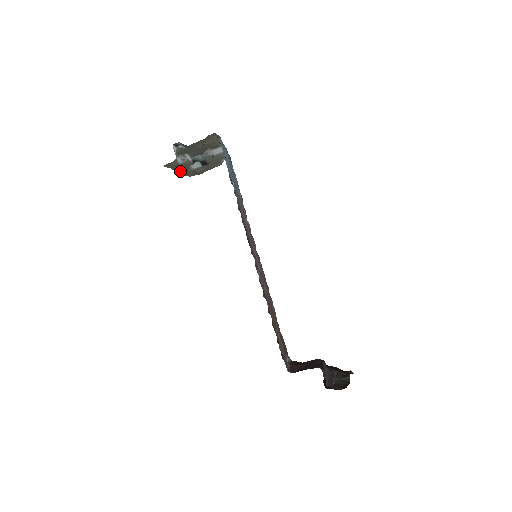
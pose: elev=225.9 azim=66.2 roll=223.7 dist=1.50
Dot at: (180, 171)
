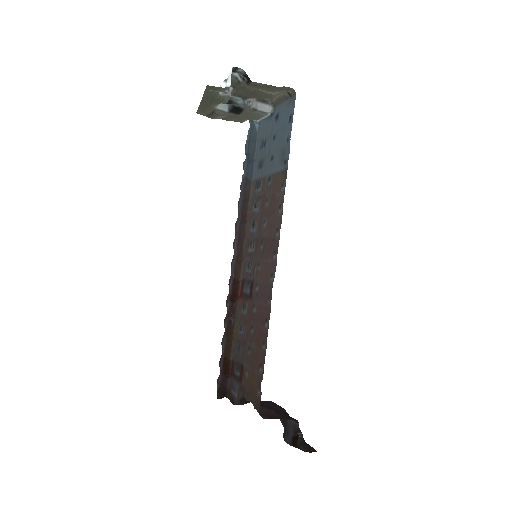
Dot at: (204, 102)
